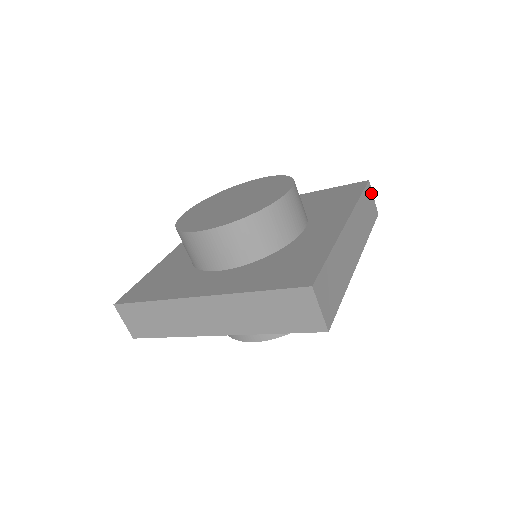
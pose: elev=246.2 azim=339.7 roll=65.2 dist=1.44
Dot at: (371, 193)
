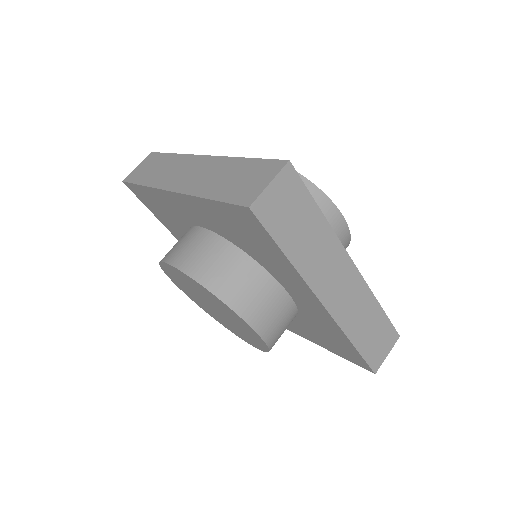
Dot at: (390, 346)
